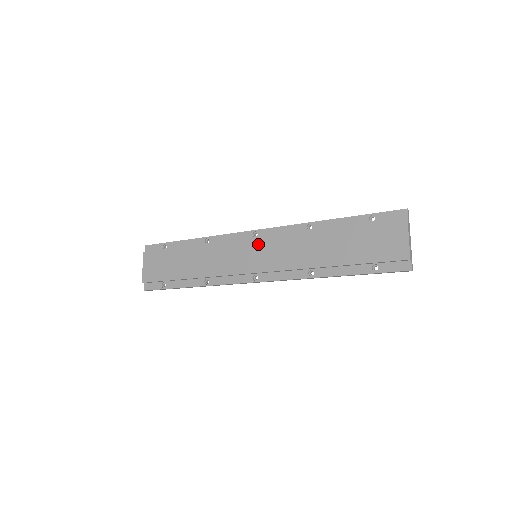
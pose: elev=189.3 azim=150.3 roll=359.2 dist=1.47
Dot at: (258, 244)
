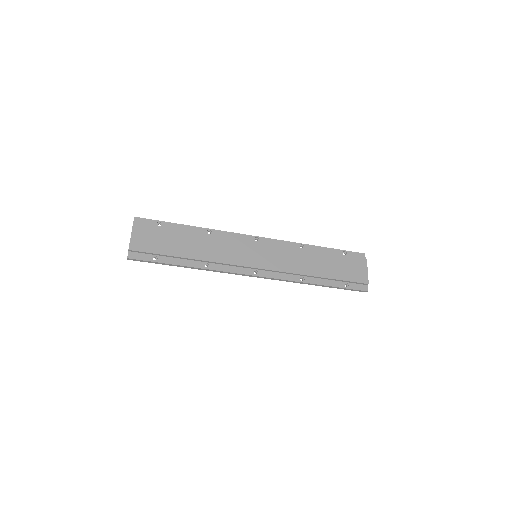
Dot at: (261, 247)
